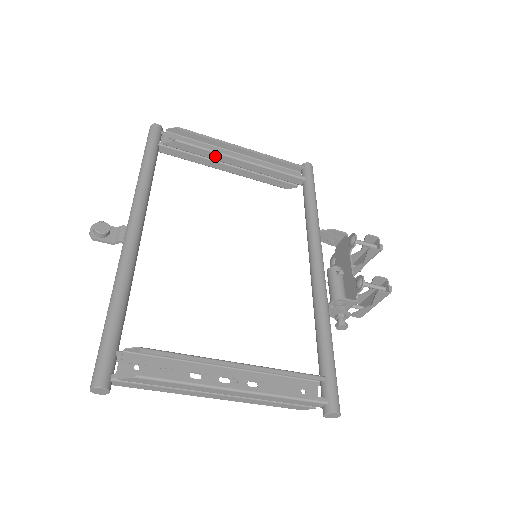
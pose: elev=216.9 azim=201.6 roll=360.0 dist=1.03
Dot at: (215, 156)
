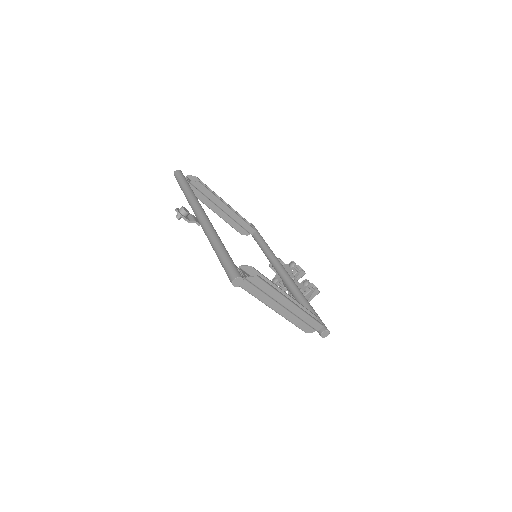
Dot at: (215, 200)
